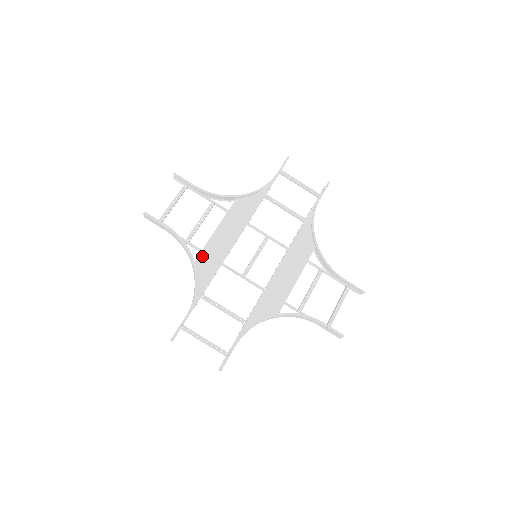
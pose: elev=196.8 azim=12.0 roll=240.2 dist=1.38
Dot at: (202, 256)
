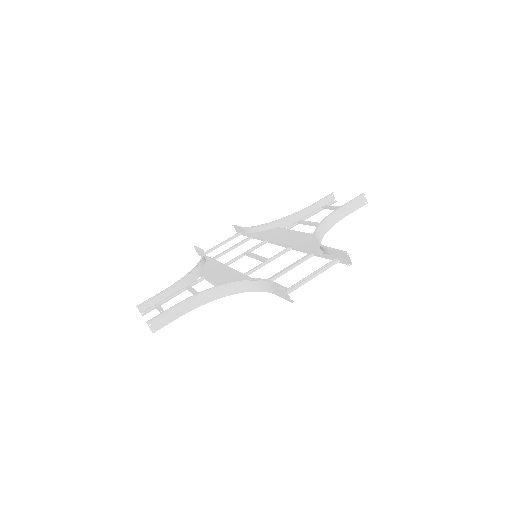
Dot at: occluded
